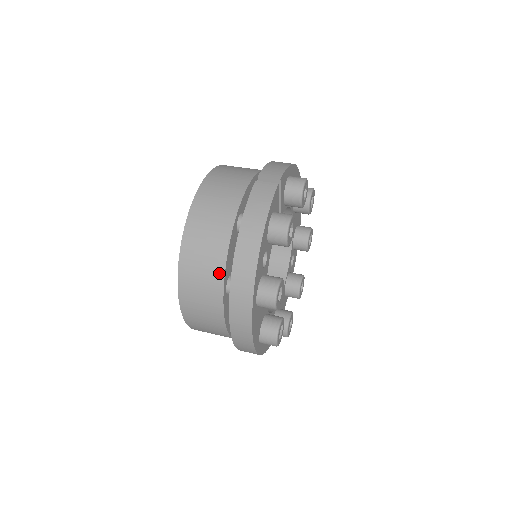
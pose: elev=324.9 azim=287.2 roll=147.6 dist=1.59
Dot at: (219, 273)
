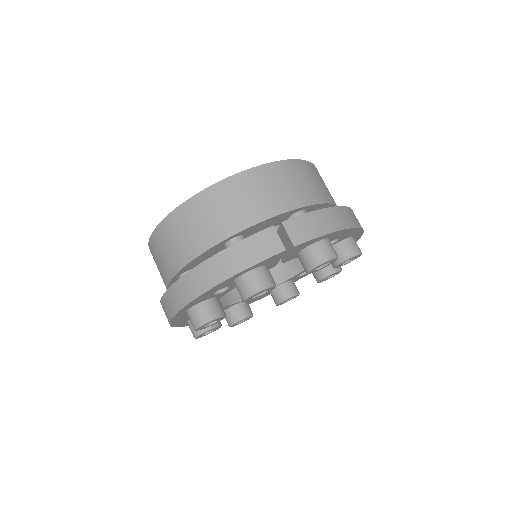
Dot at: (178, 264)
